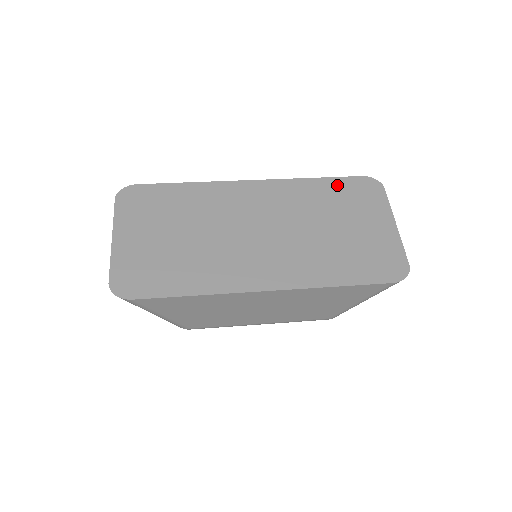
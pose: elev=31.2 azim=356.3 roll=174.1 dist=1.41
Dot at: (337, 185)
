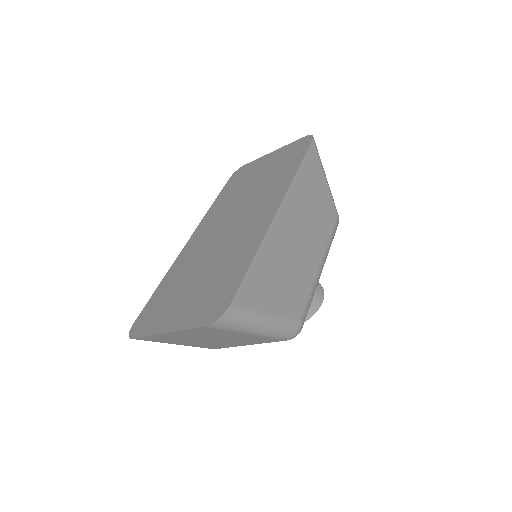
Dot at: (226, 189)
